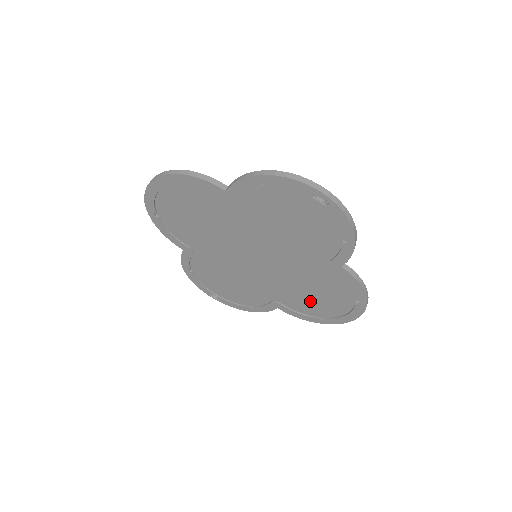
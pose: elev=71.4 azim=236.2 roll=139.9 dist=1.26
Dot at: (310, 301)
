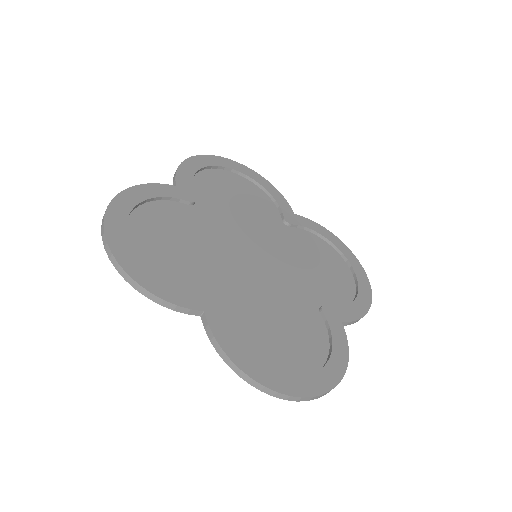
Dot at: (320, 255)
